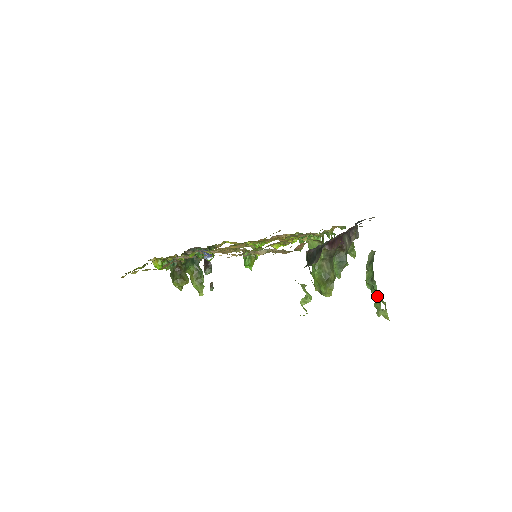
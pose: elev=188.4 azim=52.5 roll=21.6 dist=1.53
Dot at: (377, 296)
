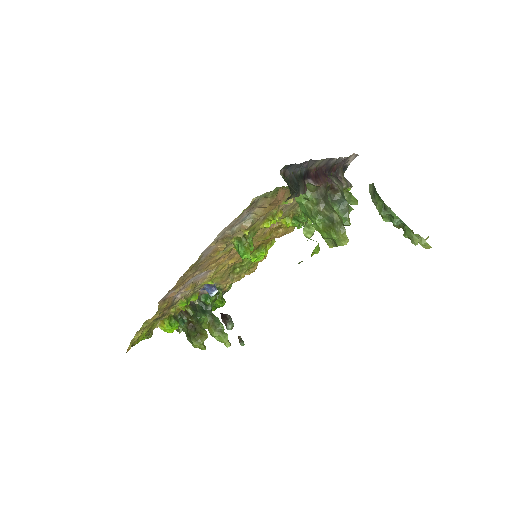
Dot at: (402, 226)
